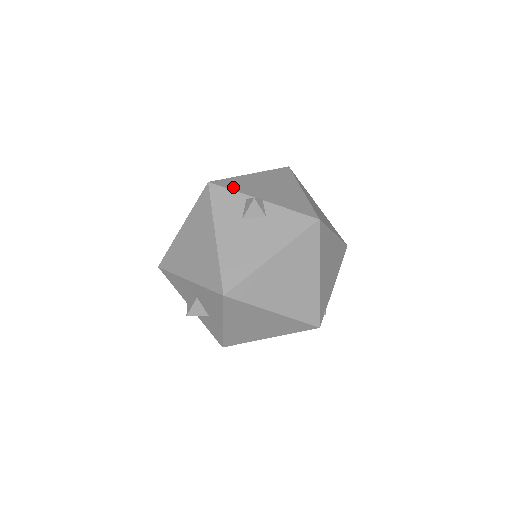
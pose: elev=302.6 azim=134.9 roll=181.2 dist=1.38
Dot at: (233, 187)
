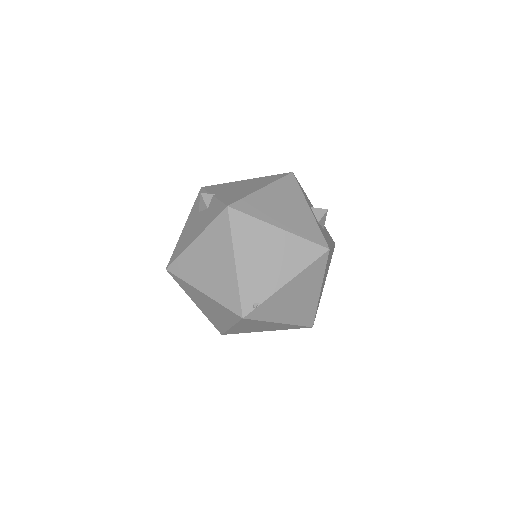
Dot at: (210, 189)
